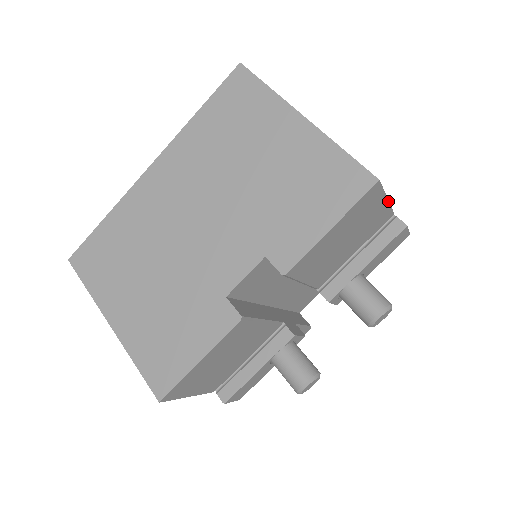
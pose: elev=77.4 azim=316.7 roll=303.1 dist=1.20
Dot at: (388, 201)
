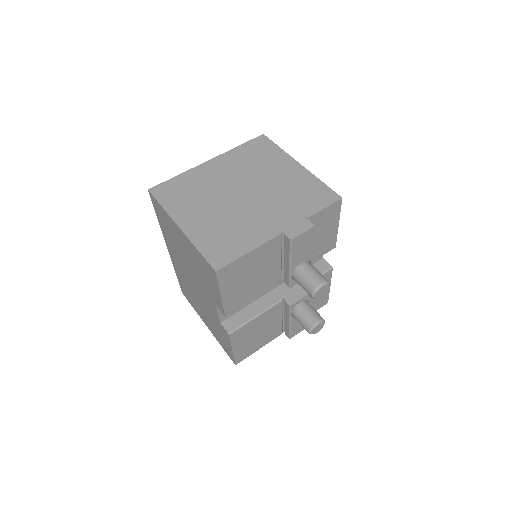
Dot at: (253, 250)
